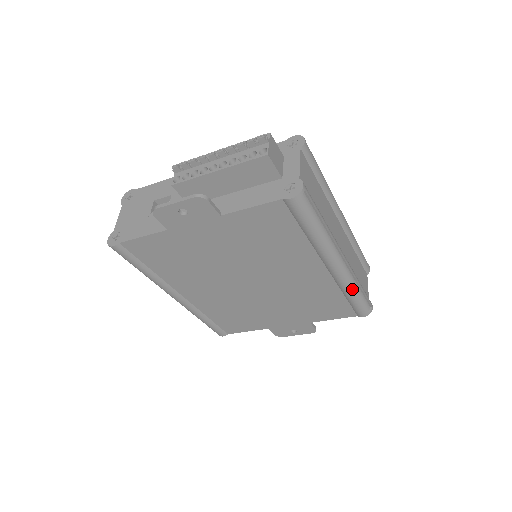
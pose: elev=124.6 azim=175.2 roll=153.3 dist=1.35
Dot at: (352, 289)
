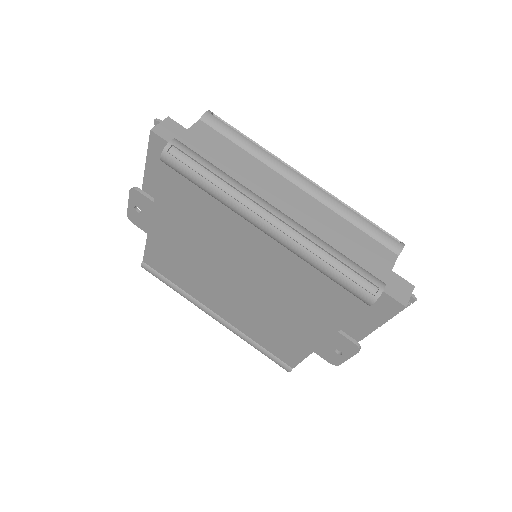
Dot at: (313, 257)
